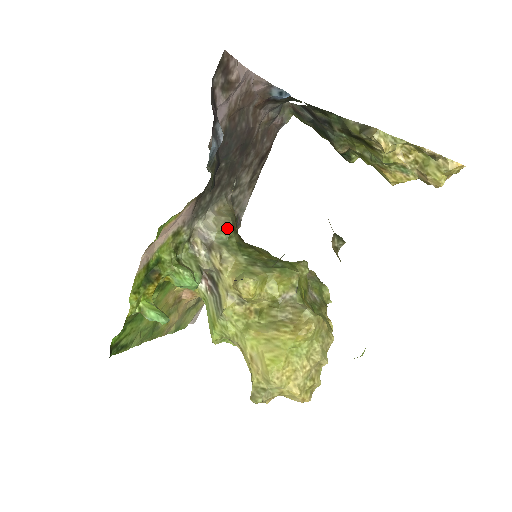
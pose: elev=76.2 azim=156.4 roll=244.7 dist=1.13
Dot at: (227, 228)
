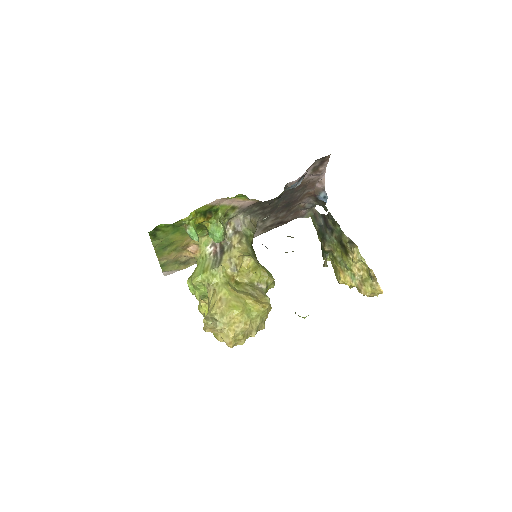
Dot at: (253, 231)
